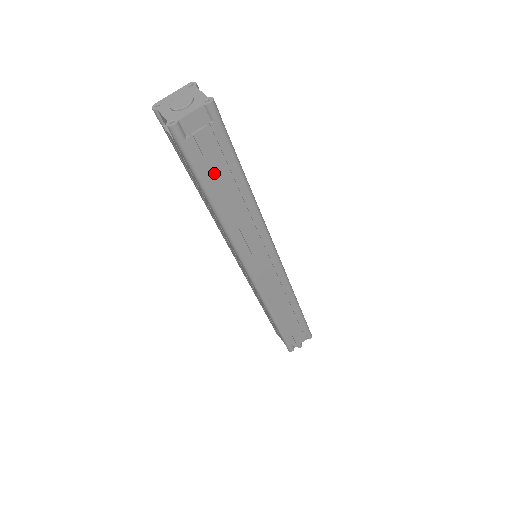
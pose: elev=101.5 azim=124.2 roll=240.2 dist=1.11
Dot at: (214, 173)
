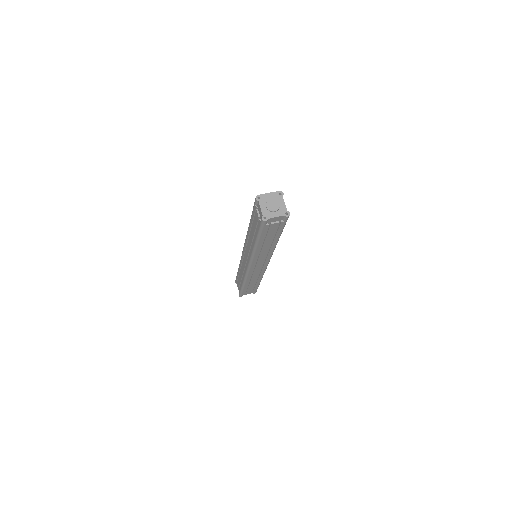
Dot at: (268, 235)
